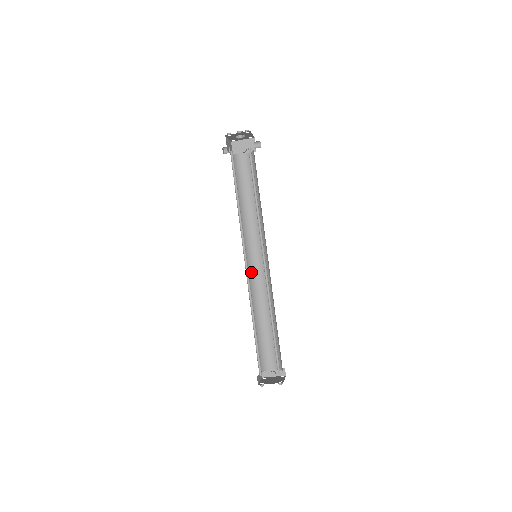
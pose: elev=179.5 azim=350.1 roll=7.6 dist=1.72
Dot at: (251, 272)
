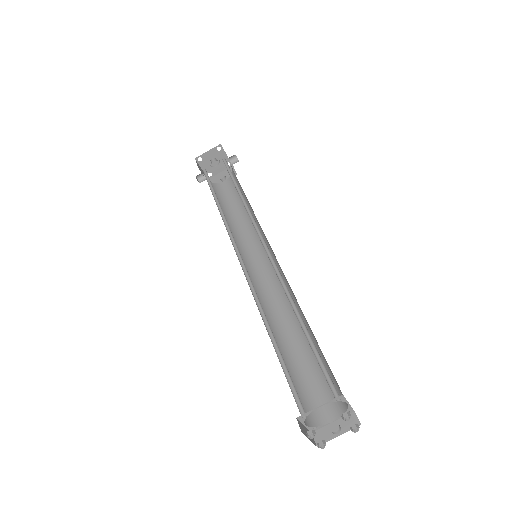
Dot at: (256, 285)
